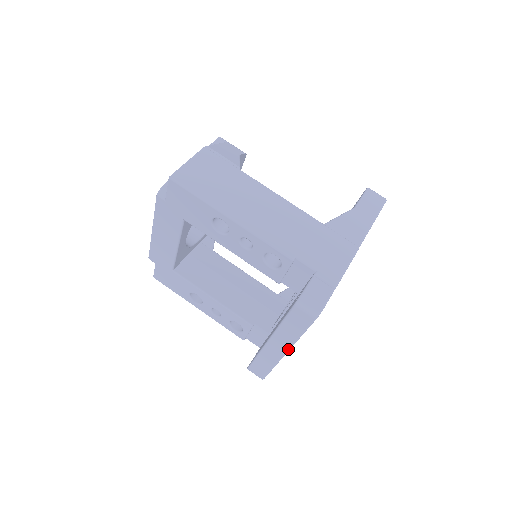
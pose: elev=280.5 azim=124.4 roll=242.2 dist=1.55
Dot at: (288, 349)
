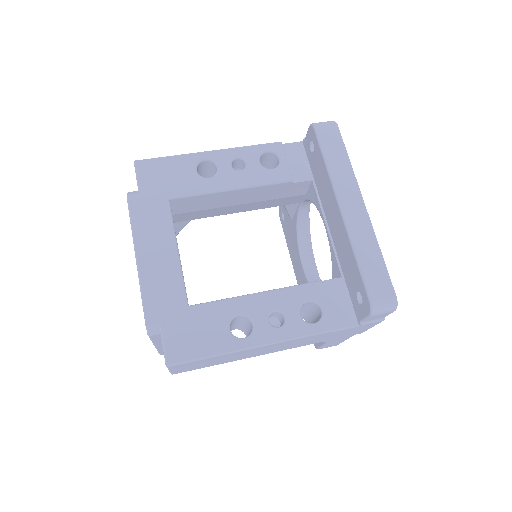
Dot at: (360, 193)
